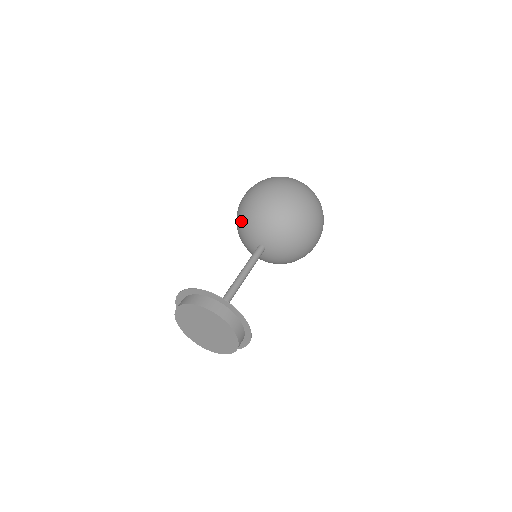
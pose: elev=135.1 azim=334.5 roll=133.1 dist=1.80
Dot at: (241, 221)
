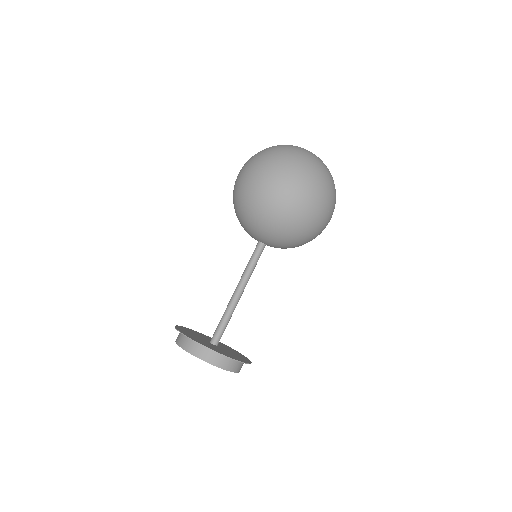
Dot at: (243, 214)
